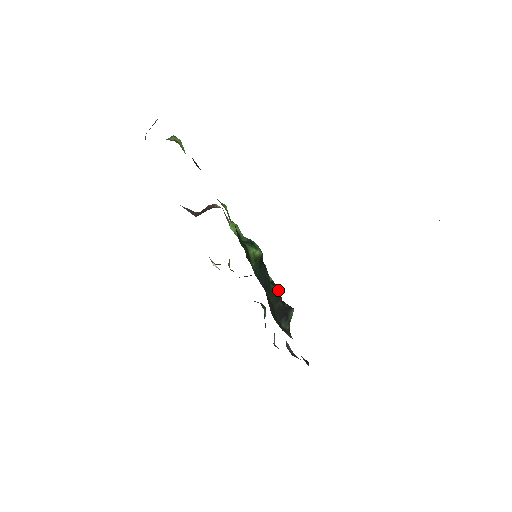
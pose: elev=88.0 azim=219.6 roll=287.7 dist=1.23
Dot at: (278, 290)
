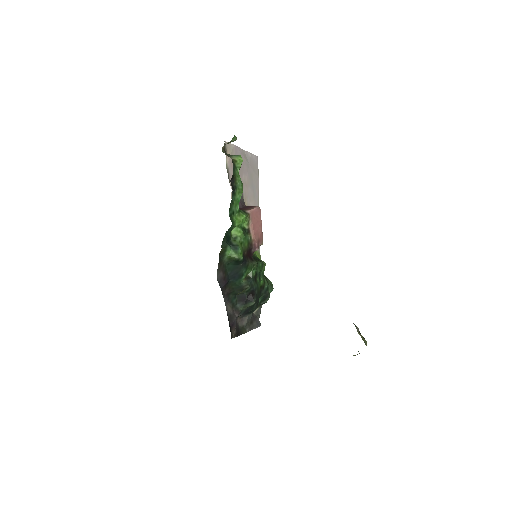
Dot at: (247, 285)
